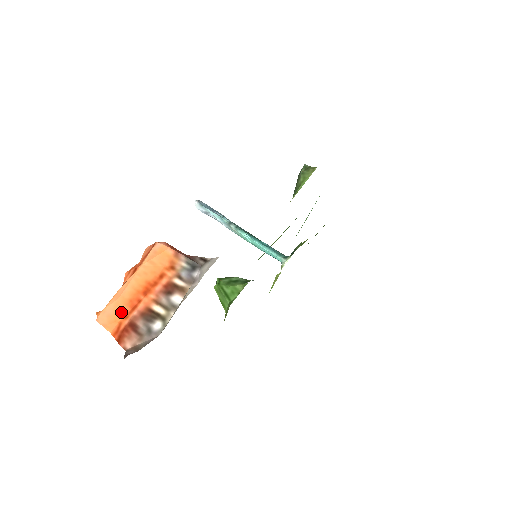
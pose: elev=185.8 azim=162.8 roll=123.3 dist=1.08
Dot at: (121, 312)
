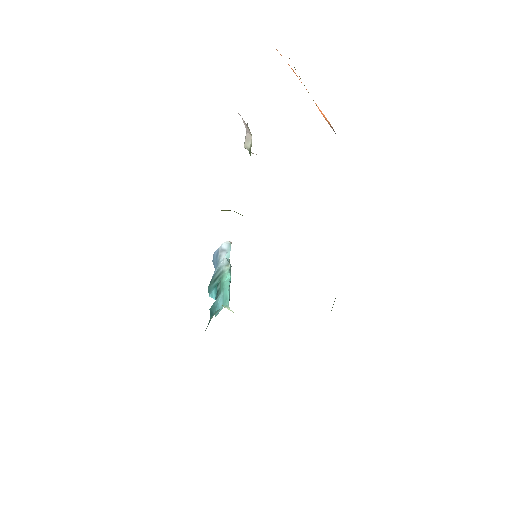
Dot at: occluded
